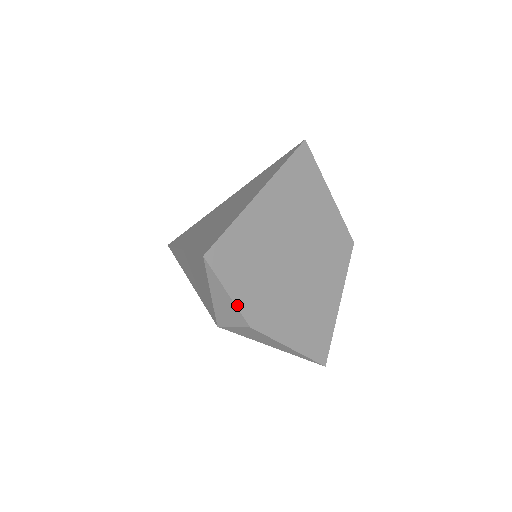
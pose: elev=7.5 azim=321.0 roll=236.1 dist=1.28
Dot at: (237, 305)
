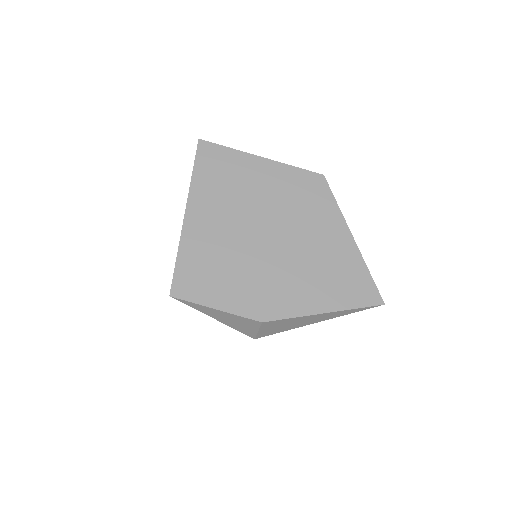
Dot at: (233, 313)
